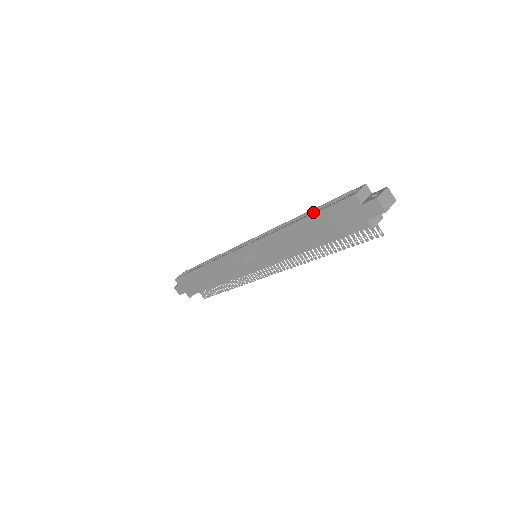
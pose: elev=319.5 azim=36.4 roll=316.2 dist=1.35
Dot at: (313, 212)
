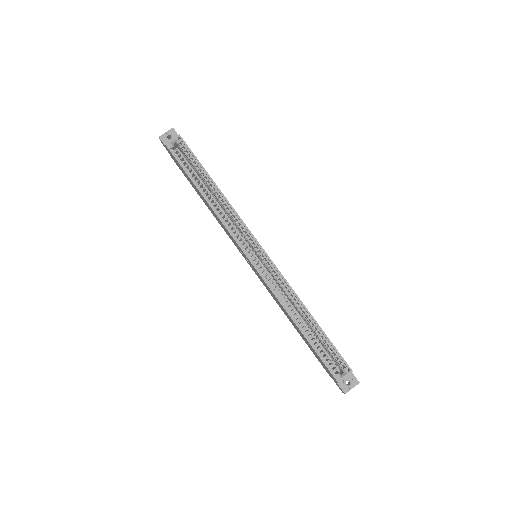
Dot at: (315, 326)
